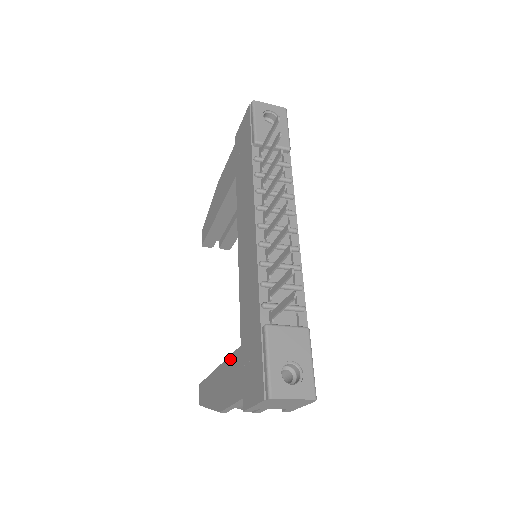
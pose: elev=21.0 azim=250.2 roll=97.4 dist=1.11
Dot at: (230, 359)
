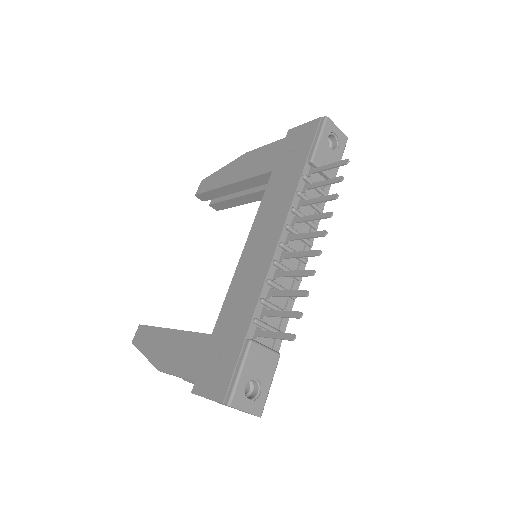
Dot at: (192, 335)
